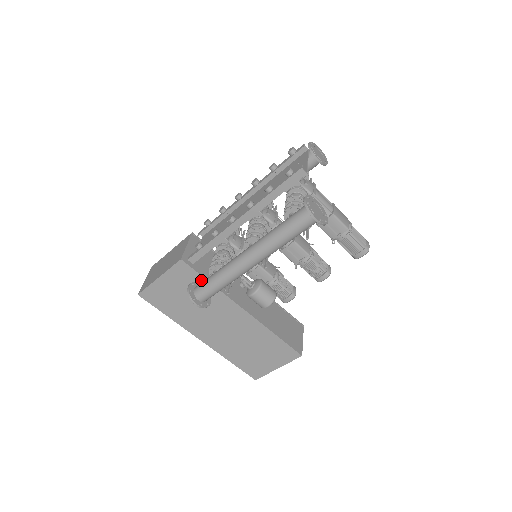
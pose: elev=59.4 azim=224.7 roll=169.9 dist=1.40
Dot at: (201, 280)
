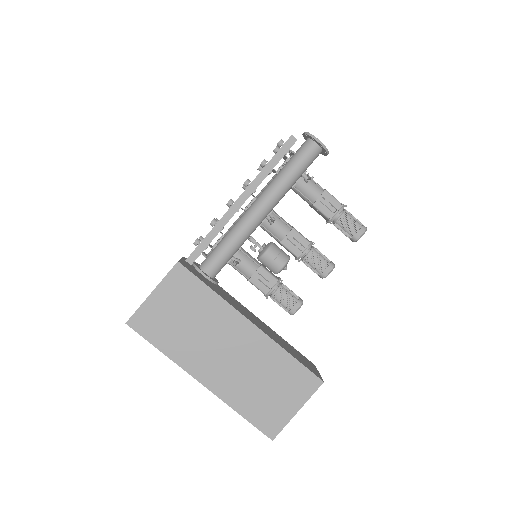
Dot at: (200, 287)
